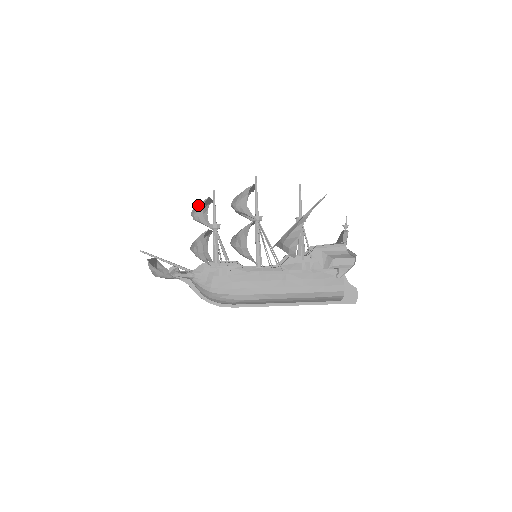
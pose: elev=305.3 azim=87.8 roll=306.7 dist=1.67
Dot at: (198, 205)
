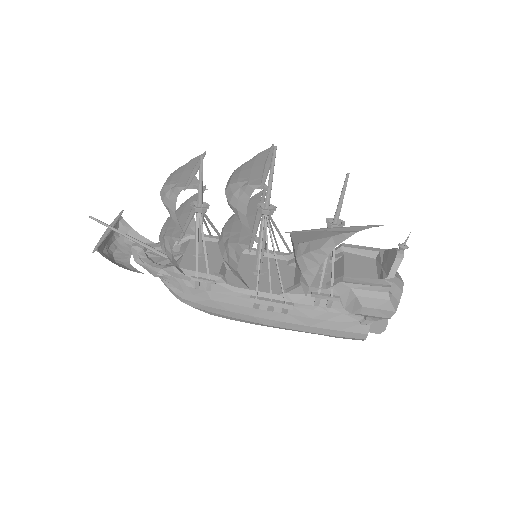
Dot at: (170, 186)
